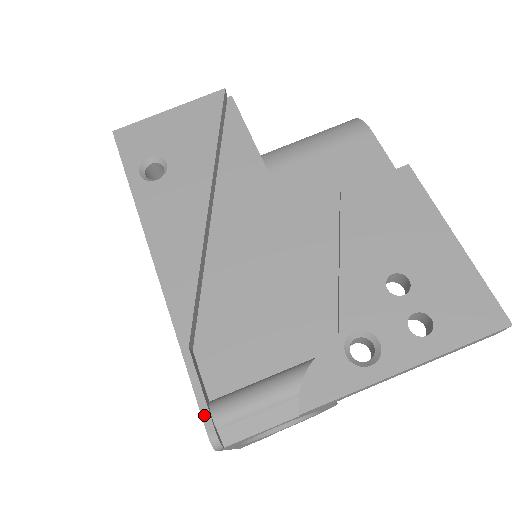
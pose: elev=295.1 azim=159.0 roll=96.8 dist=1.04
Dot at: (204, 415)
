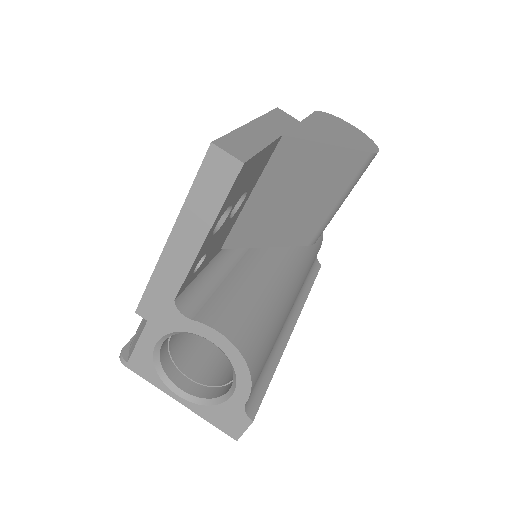
Dot at: (130, 341)
